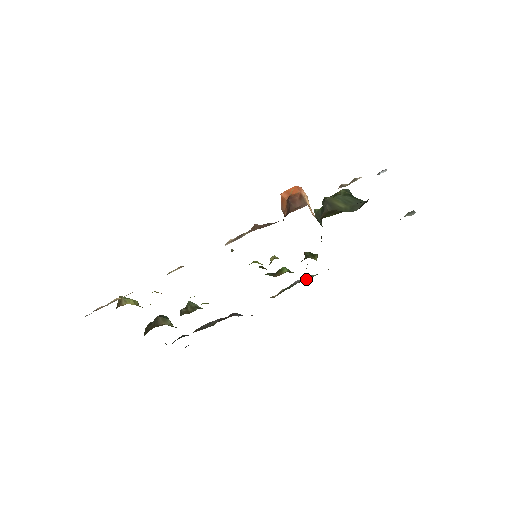
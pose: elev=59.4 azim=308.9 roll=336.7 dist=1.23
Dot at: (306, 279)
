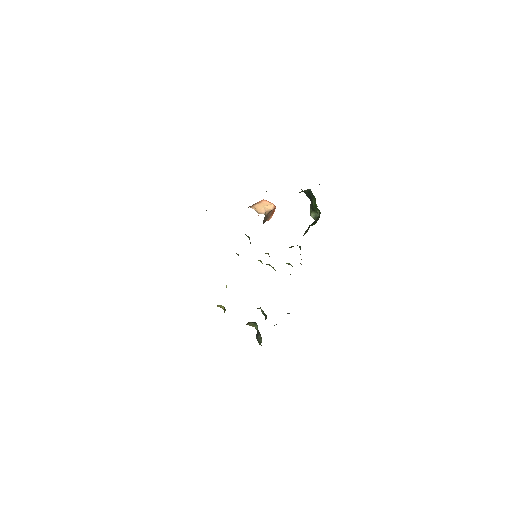
Dot at: occluded
